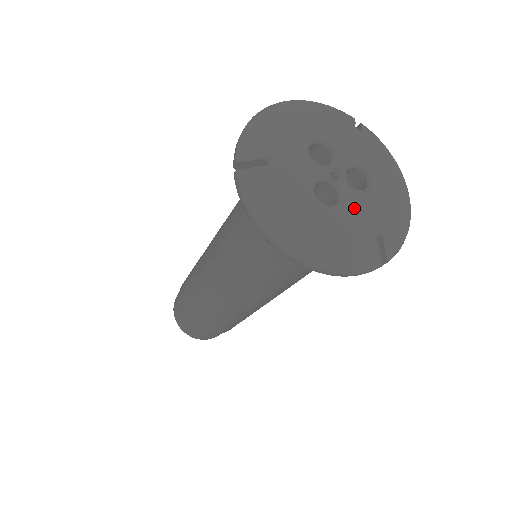
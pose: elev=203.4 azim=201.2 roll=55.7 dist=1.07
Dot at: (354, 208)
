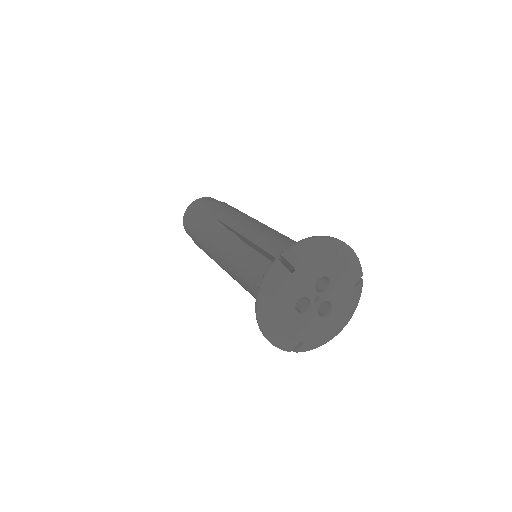
Dot at: (307, 322)
